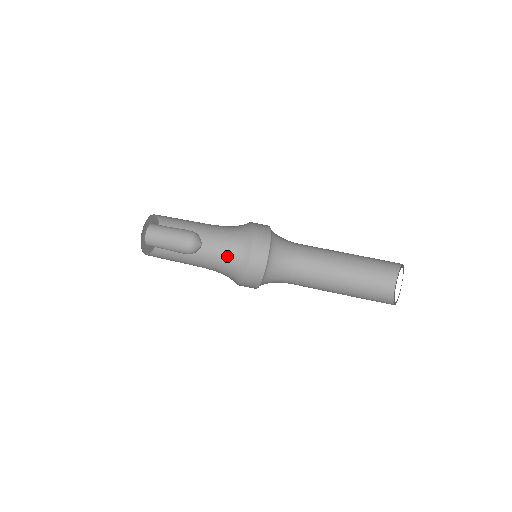
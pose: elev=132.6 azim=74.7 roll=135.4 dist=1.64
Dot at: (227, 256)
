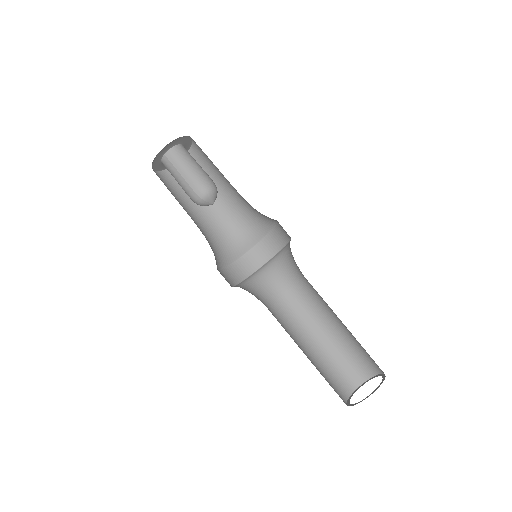
Dot at: (236, 226)
